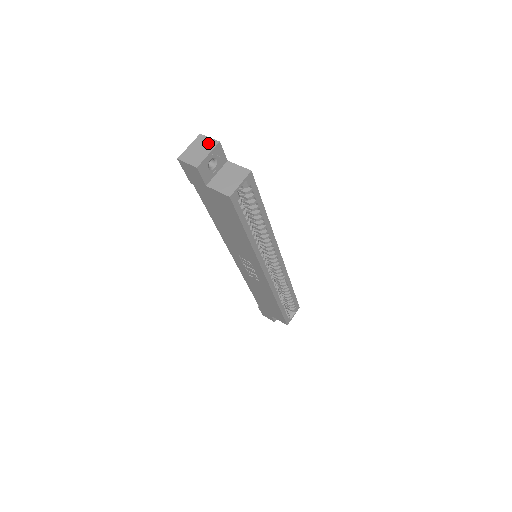
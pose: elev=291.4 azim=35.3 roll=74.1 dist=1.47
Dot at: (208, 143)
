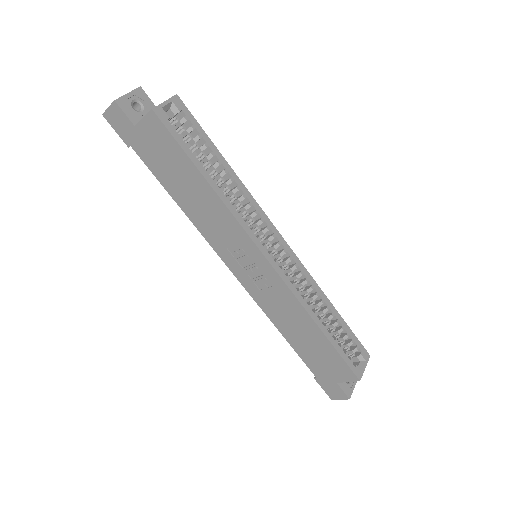
Dot at: occluded
